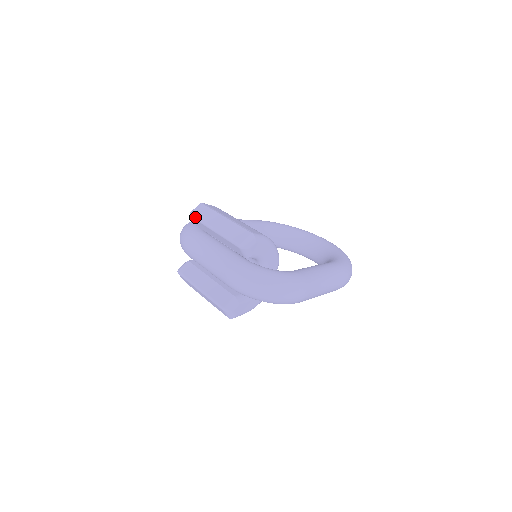
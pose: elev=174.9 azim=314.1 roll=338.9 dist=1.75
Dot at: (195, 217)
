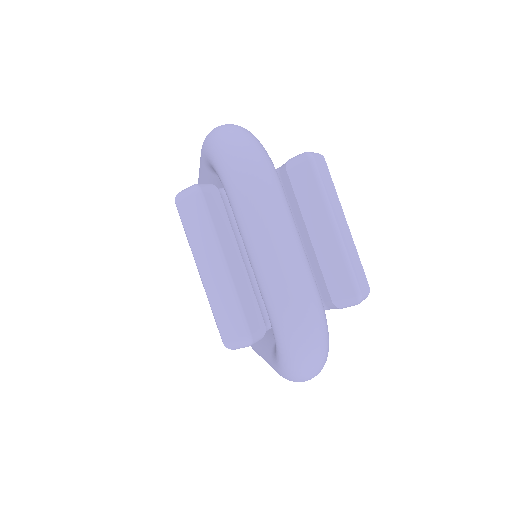
Dot at: (319, 173)
